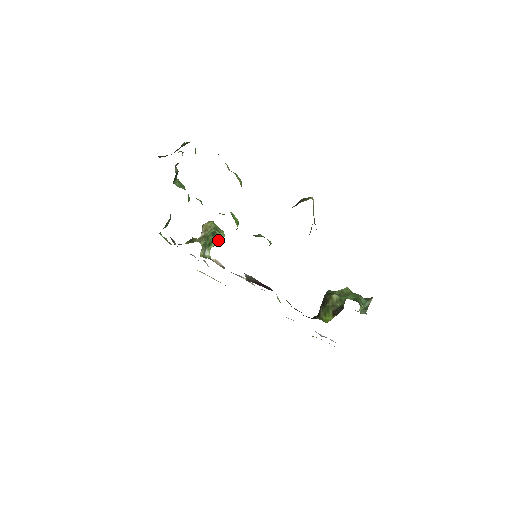
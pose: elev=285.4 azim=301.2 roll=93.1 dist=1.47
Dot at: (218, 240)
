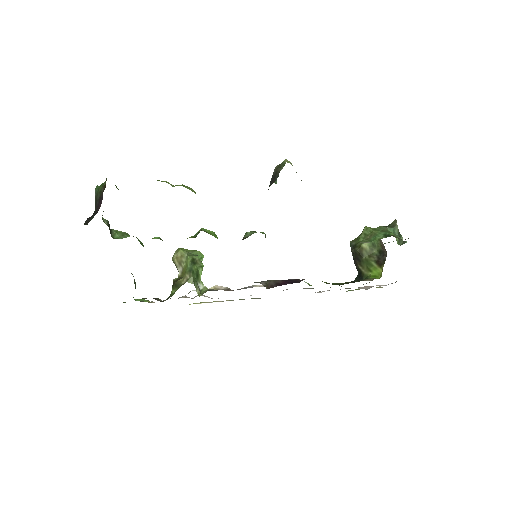
Dot at: (201, 265)
